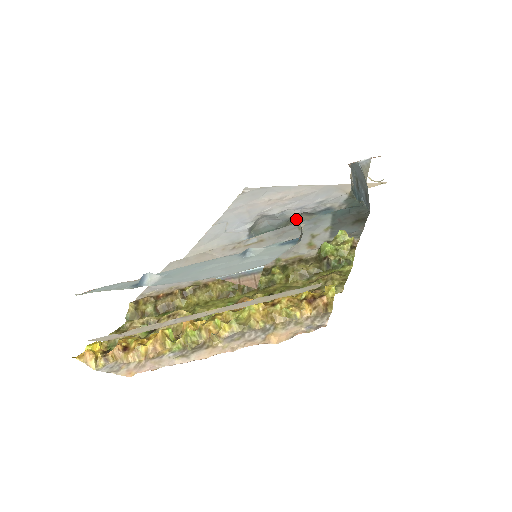
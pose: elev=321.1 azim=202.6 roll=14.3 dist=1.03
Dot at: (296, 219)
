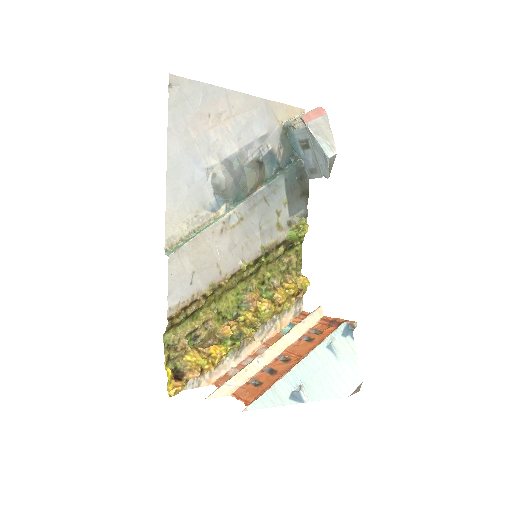
Dot at: (258, 181)
